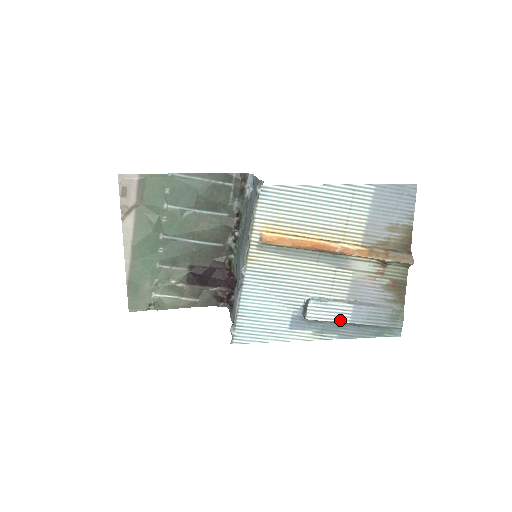
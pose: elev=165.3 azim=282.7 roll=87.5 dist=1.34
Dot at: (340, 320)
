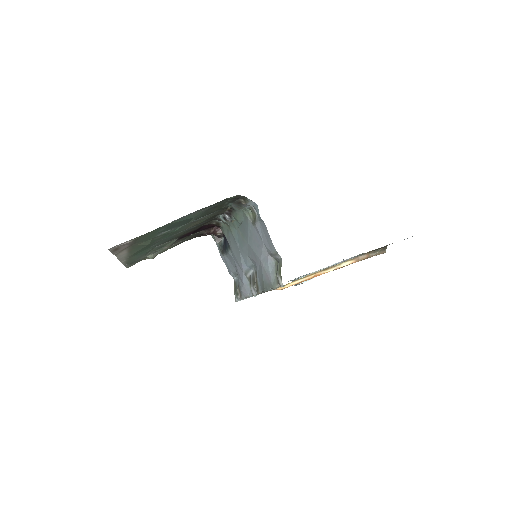
Dot at: occluded
